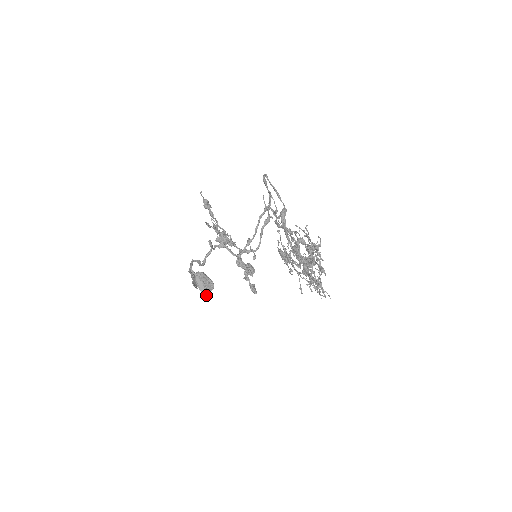
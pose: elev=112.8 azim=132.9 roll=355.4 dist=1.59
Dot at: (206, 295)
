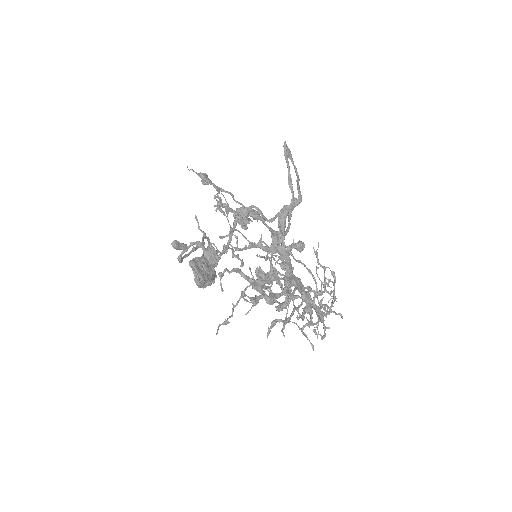
Dot at: (206, 284)
